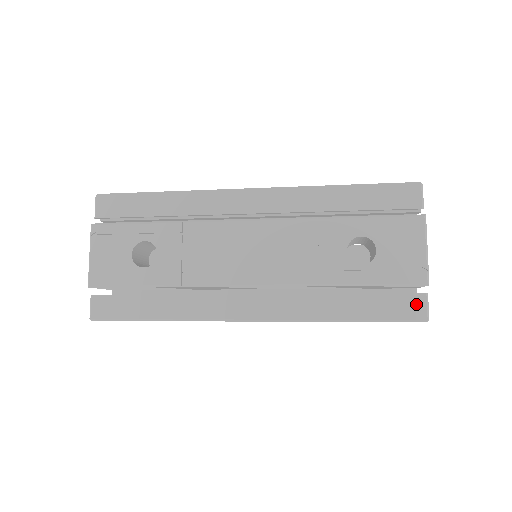
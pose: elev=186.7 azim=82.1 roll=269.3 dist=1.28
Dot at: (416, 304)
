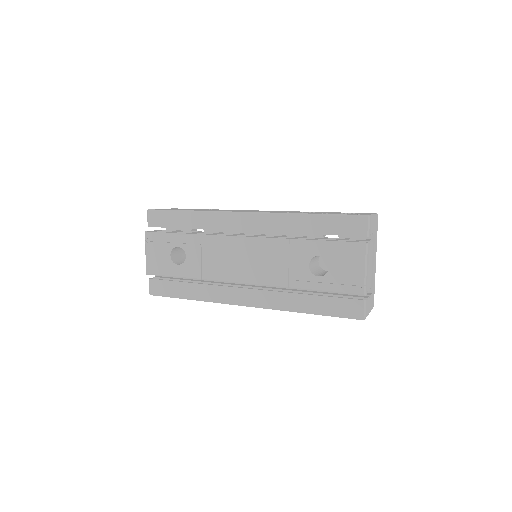
Dot at: (356, 307)
